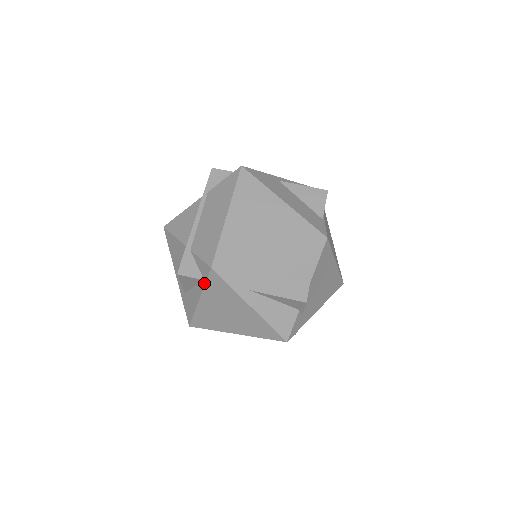
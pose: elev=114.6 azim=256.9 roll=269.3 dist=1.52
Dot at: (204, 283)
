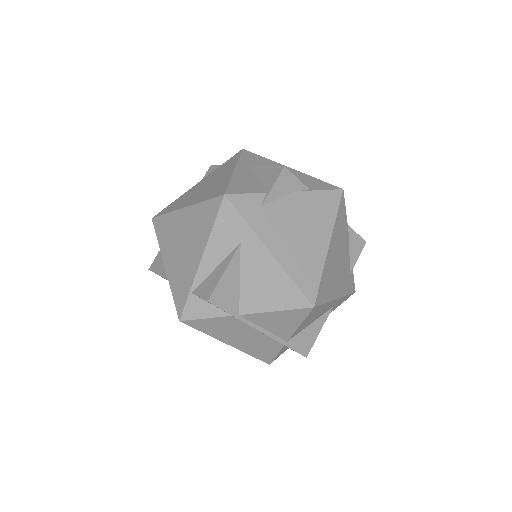
Dot at: occluded
